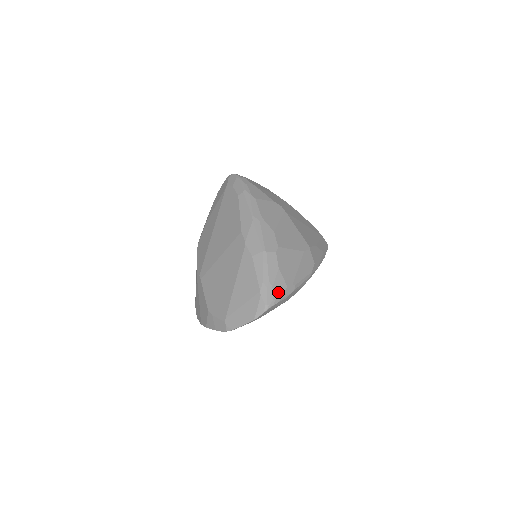
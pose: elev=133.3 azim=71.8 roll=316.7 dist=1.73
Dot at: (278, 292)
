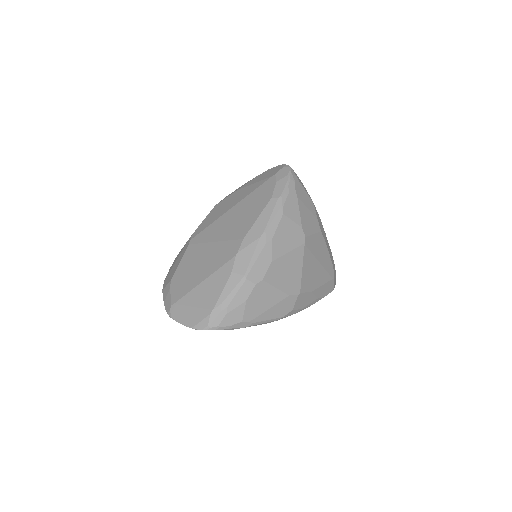
Dot at: (229, 321)
